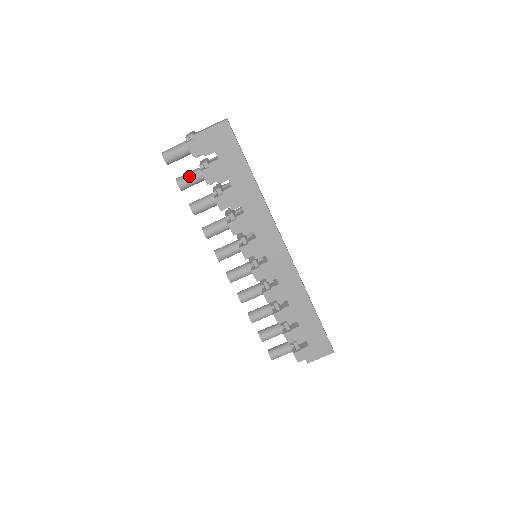
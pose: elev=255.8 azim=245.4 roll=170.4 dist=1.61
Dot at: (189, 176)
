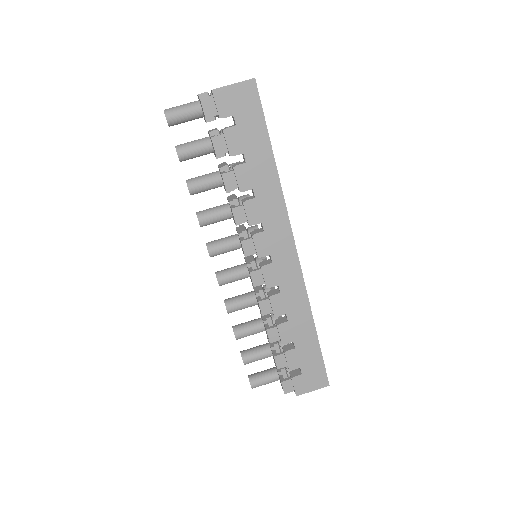
Dot at: (193, 144)
